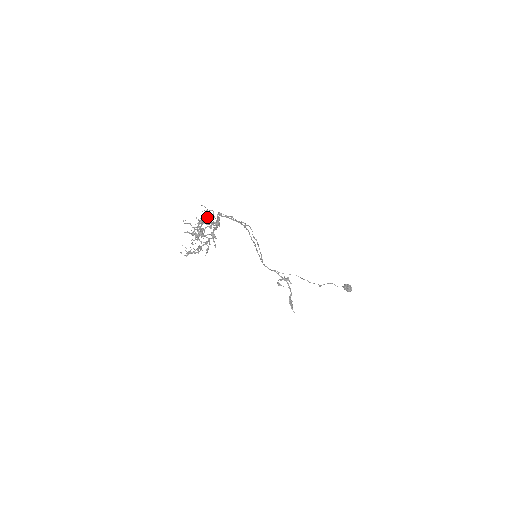
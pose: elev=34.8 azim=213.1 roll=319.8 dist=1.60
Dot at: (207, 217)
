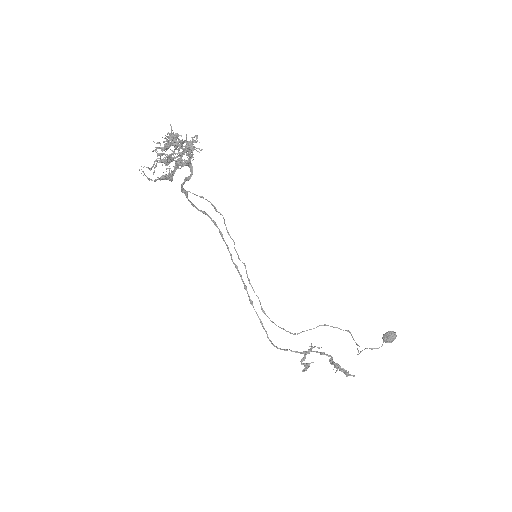
Dot at: occluded
